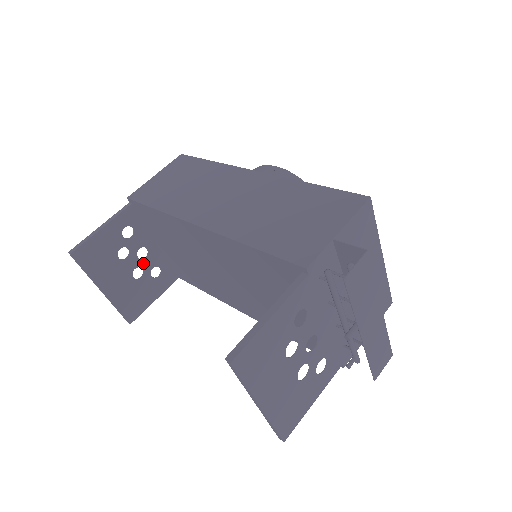
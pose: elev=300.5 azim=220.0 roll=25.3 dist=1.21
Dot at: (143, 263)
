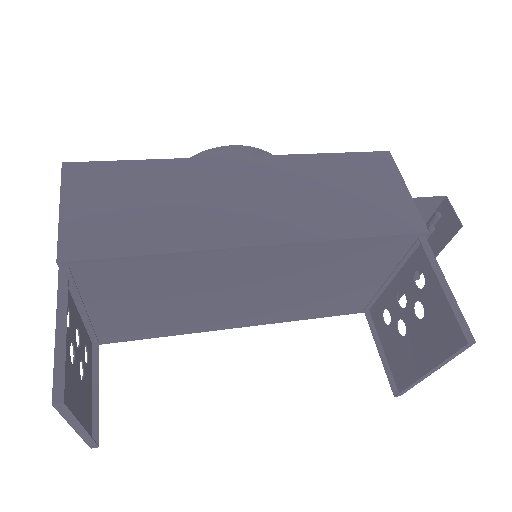
Dot at: (80, 352)
